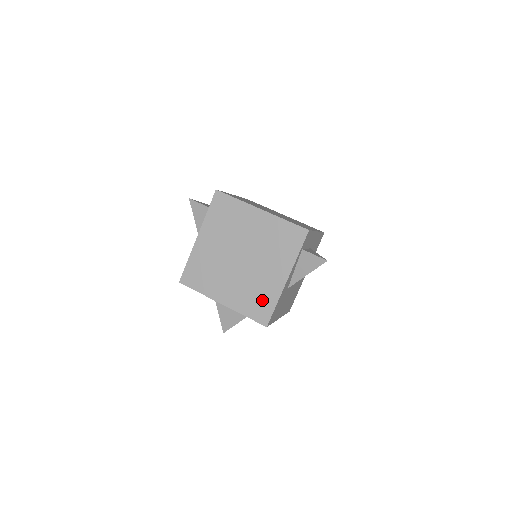
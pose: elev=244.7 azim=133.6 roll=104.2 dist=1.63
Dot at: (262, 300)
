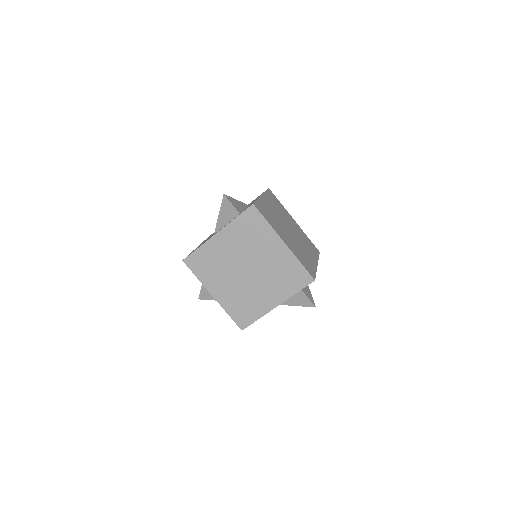
Dot at: (248, 310)
